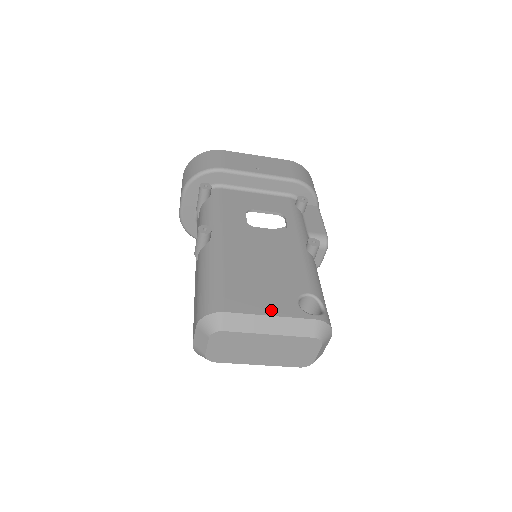
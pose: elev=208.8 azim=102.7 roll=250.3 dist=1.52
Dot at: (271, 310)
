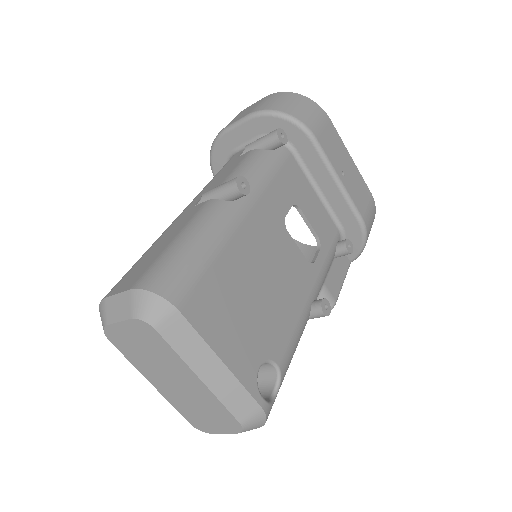
Dot at: (228, 353)
